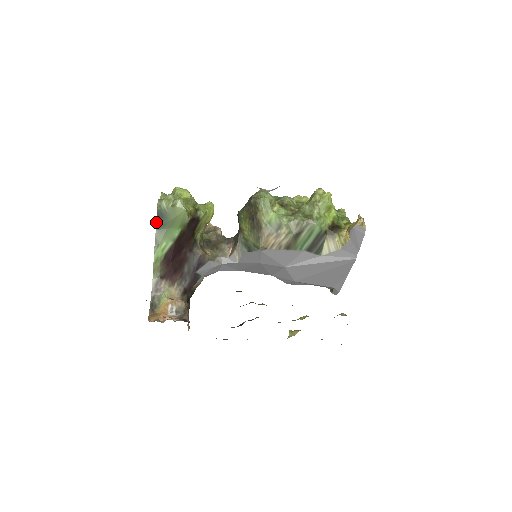
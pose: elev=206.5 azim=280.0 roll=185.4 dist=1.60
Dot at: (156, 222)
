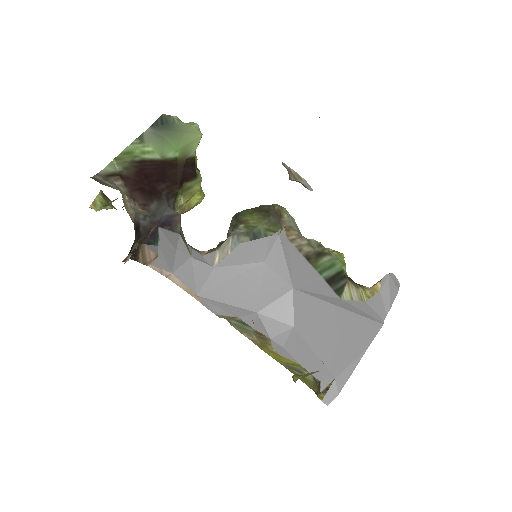
Dot at: (153, 123)
